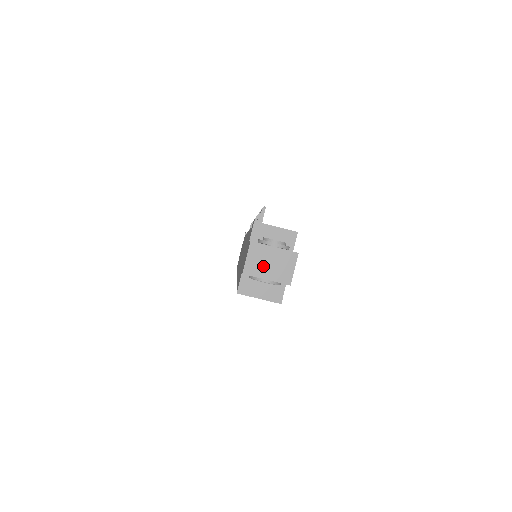
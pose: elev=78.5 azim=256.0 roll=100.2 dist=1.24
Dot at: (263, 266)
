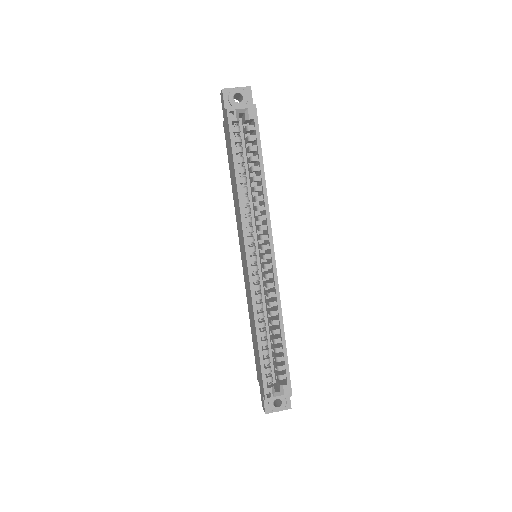
Dot at: occluded
